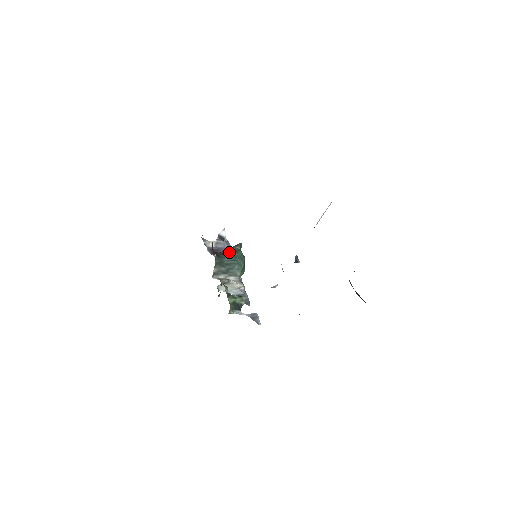
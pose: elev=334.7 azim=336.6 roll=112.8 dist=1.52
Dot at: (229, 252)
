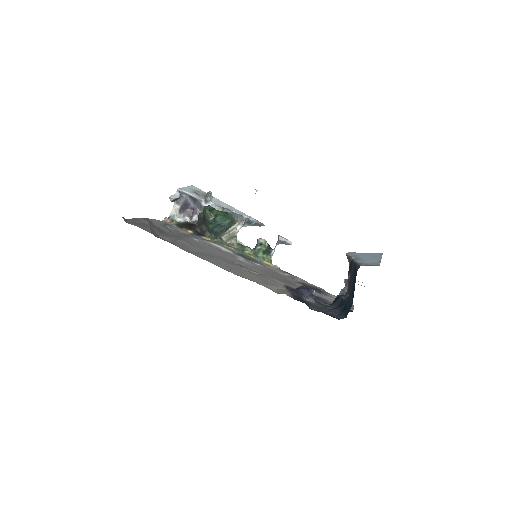
Dot at: (211, 225)
